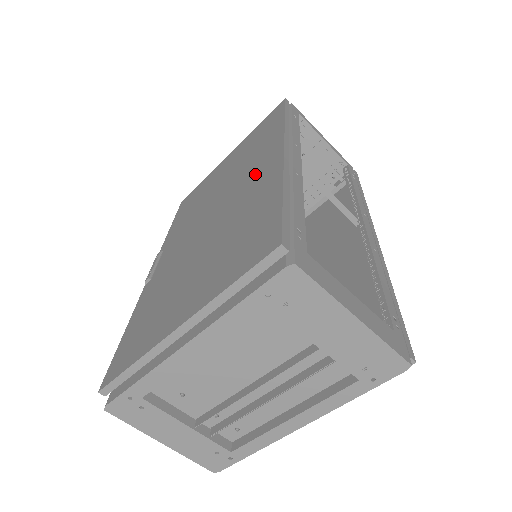
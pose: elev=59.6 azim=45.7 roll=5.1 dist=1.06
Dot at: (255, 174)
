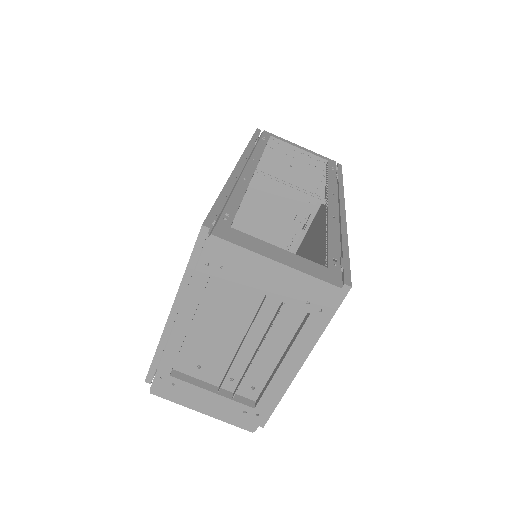
Dot at: occluded
